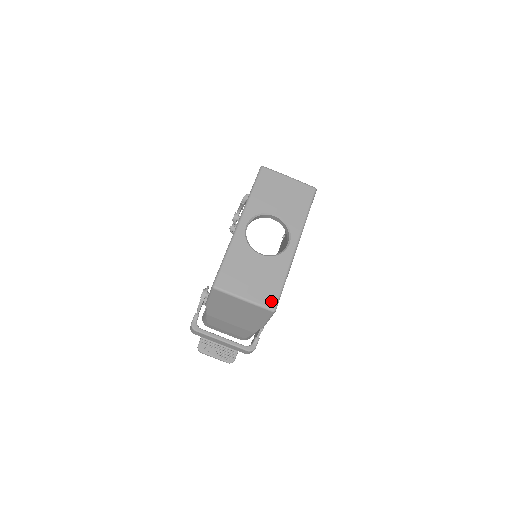
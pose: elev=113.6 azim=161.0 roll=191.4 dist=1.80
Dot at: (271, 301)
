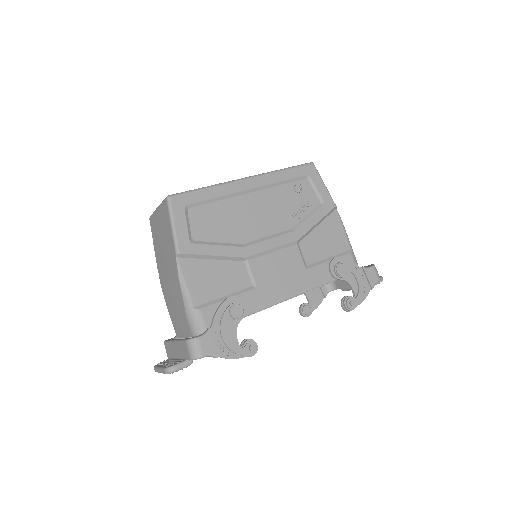
Dot at: occluded
